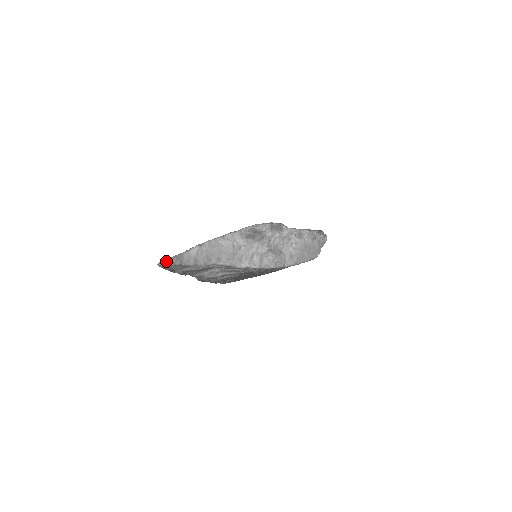
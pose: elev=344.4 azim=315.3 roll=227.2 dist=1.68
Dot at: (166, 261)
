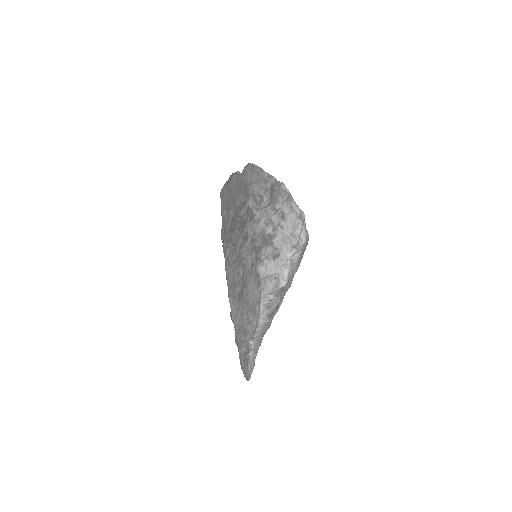
Dot at: (249, 377)
